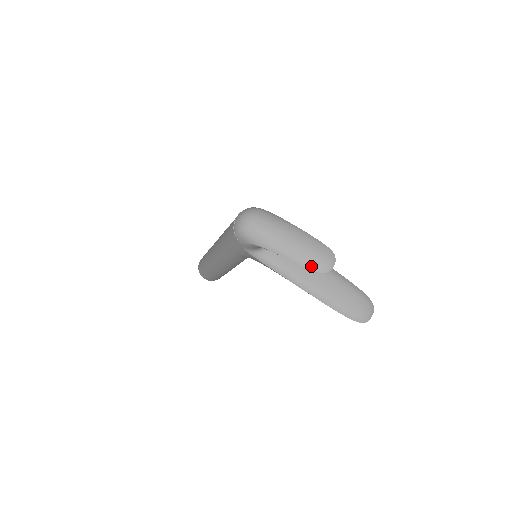
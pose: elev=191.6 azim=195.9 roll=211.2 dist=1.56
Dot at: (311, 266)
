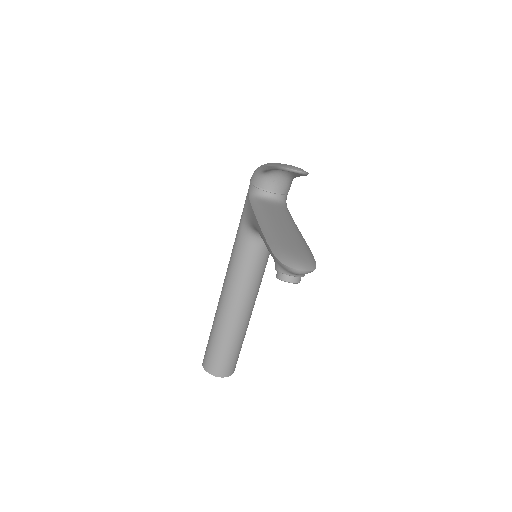
Dot at: (279, 165)
